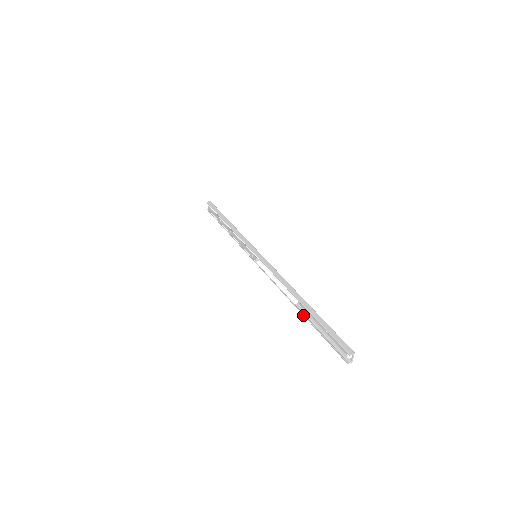
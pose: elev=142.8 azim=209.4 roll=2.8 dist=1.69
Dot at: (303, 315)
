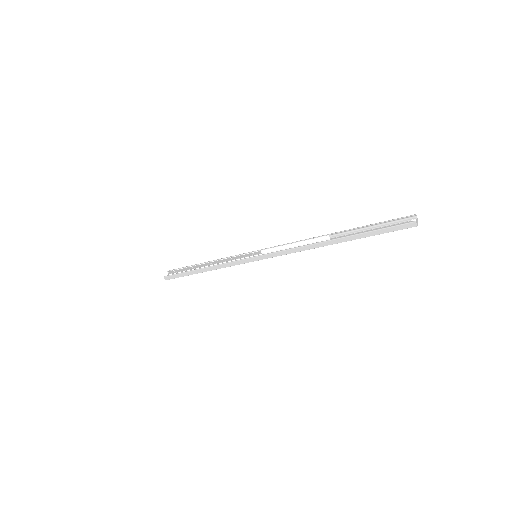
Dot at: (342, 237)
